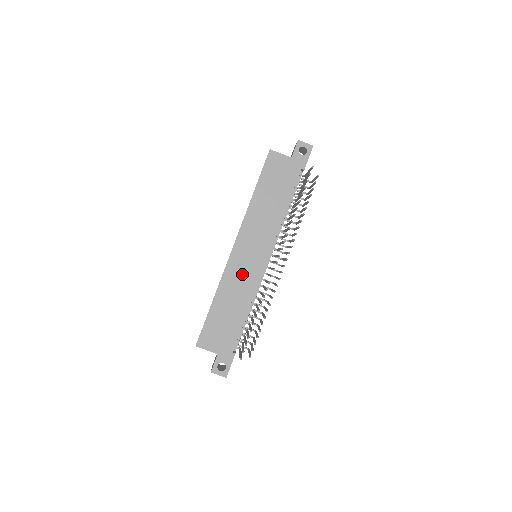
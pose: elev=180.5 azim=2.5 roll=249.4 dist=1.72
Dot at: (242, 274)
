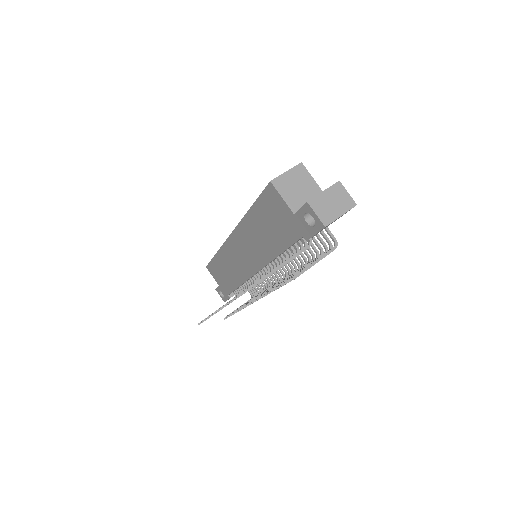
Dot at: (236, 261)
